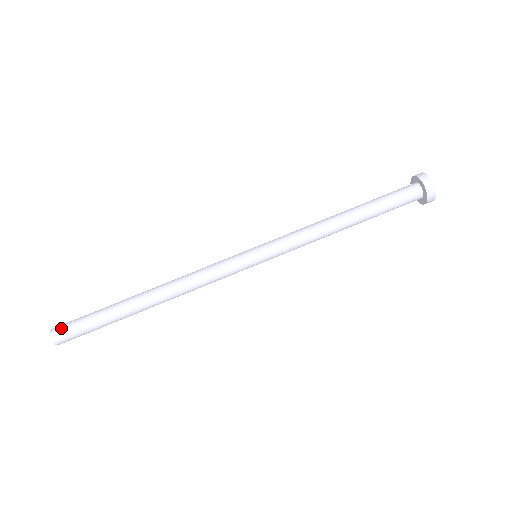
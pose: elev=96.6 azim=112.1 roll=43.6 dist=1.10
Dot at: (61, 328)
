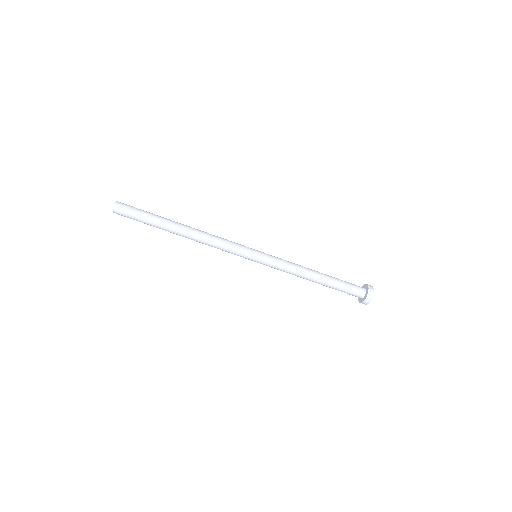
Dot at: (121, 214)
